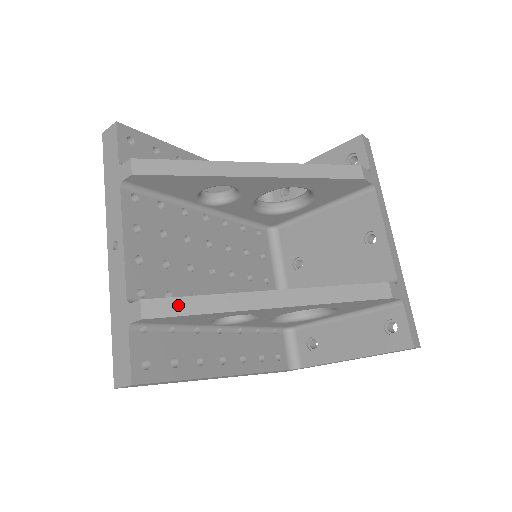
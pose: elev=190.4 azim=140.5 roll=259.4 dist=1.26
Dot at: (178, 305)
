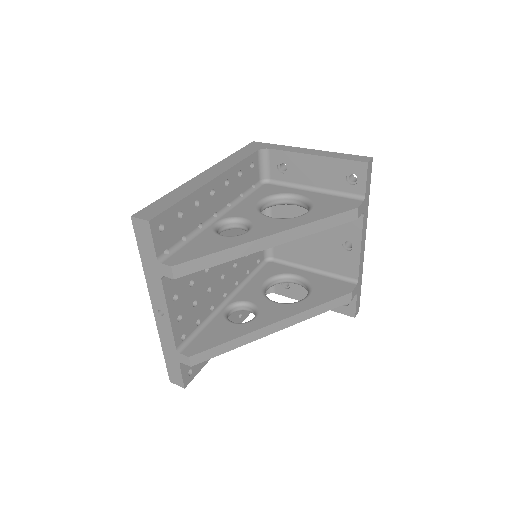
Dot at: (213, 352)
